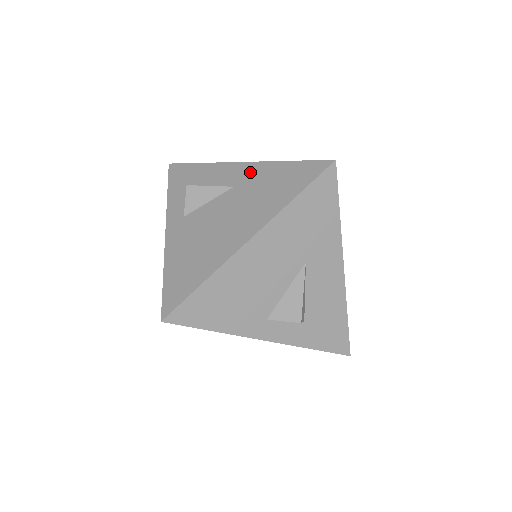
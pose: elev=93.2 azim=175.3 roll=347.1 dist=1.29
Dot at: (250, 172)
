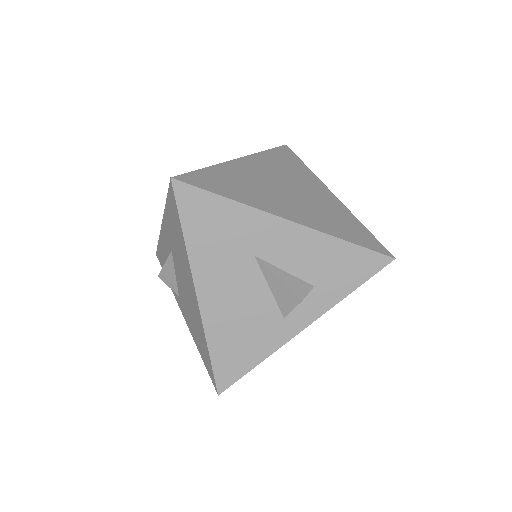
Dot at: (167, 230)
